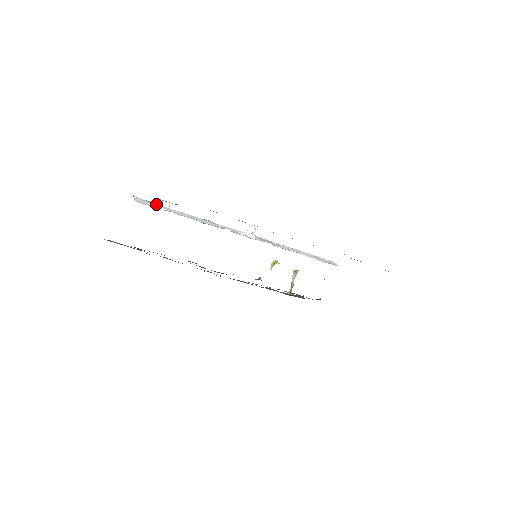
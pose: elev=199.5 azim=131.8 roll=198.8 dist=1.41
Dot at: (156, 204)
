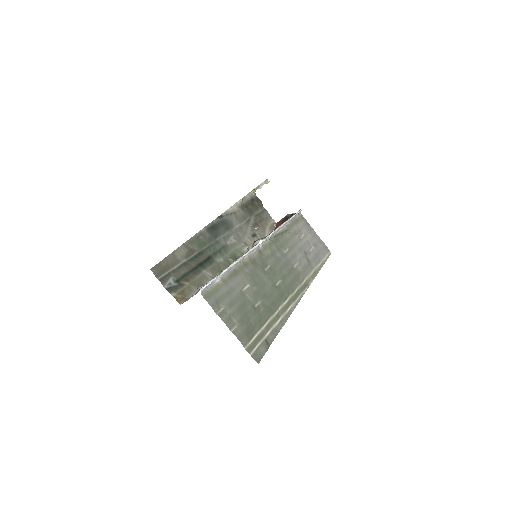
Dot at: (212, 281)
